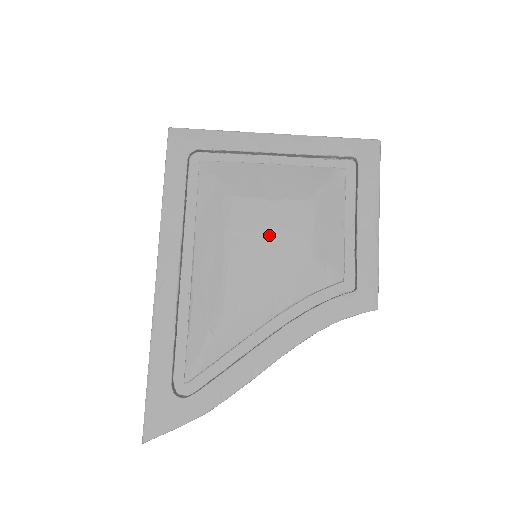
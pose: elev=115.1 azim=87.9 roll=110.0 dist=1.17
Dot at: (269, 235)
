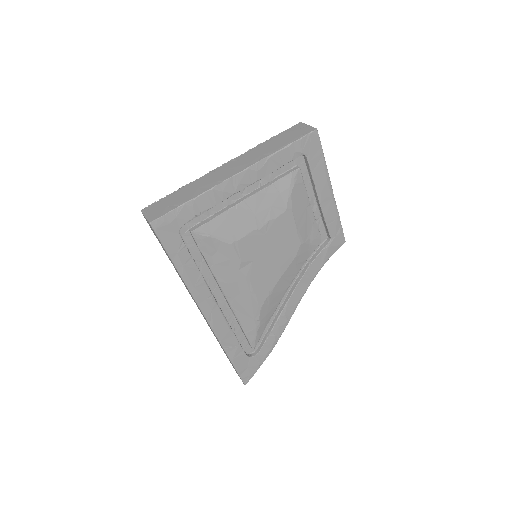
Dot at: (269, 250)
